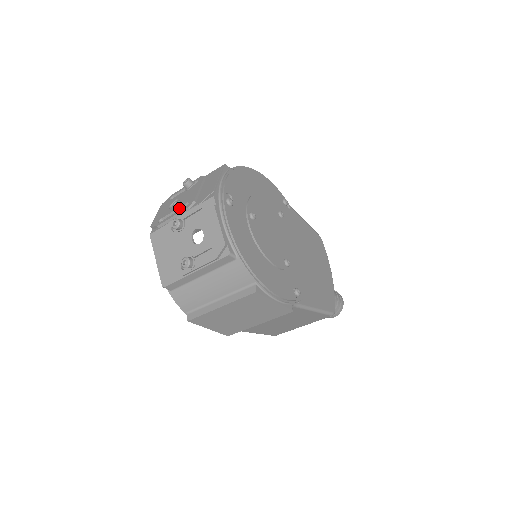
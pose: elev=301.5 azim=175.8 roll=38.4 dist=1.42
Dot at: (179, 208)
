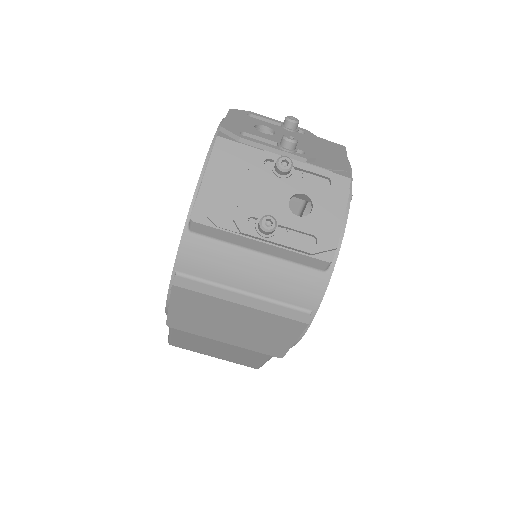
Dot at: (292, 147)
